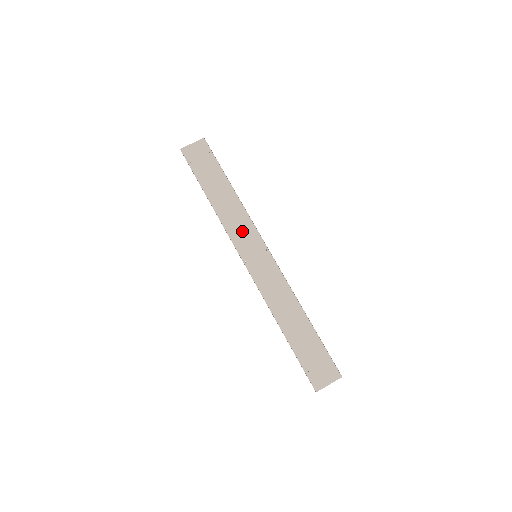
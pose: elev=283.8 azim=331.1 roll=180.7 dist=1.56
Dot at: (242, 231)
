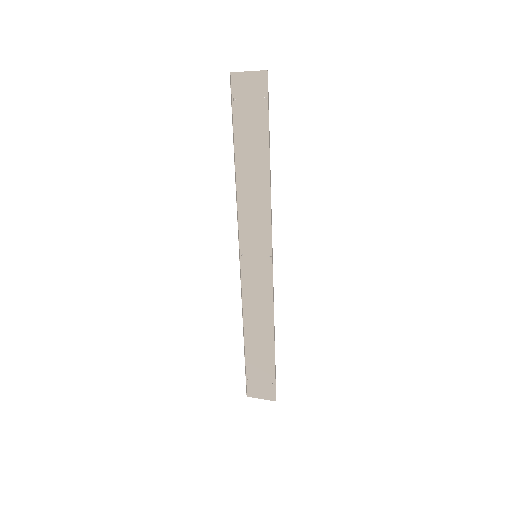
Dot at: (255, 221)
